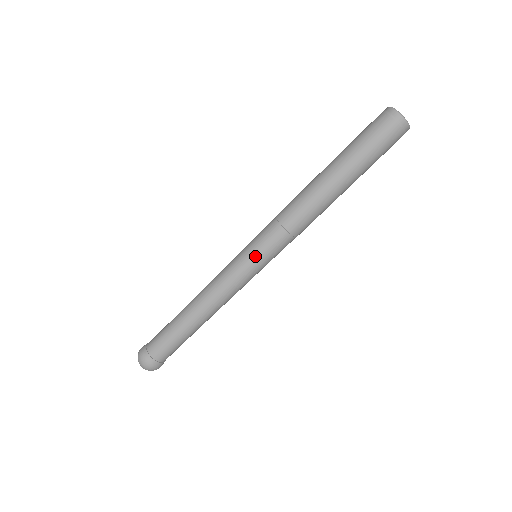
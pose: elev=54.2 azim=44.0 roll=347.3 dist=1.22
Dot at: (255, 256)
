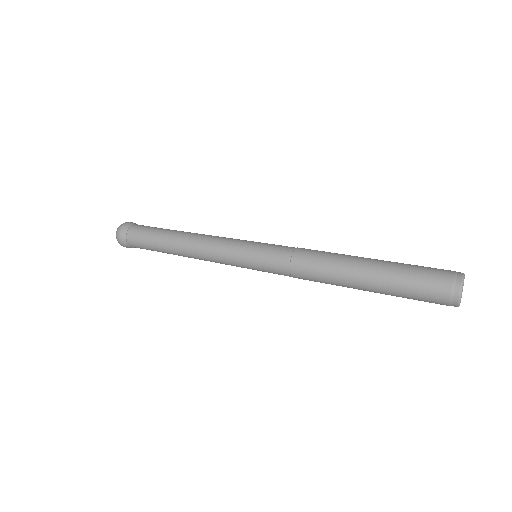
Dot at: (252, 255)
